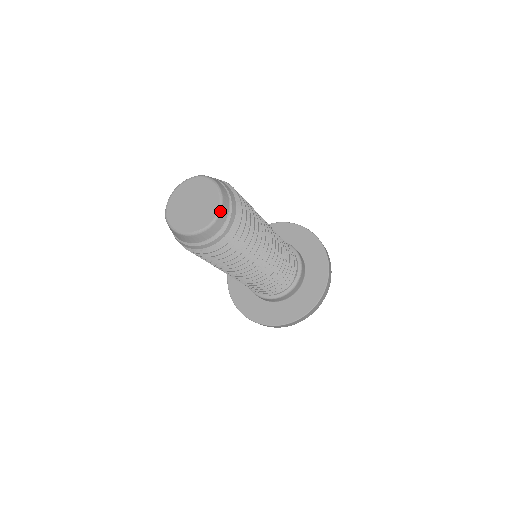
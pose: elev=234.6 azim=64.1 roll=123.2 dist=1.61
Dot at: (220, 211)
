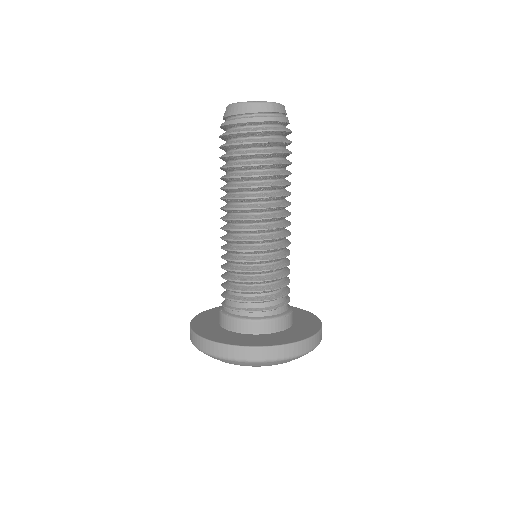
Dot at: (280, 104)
